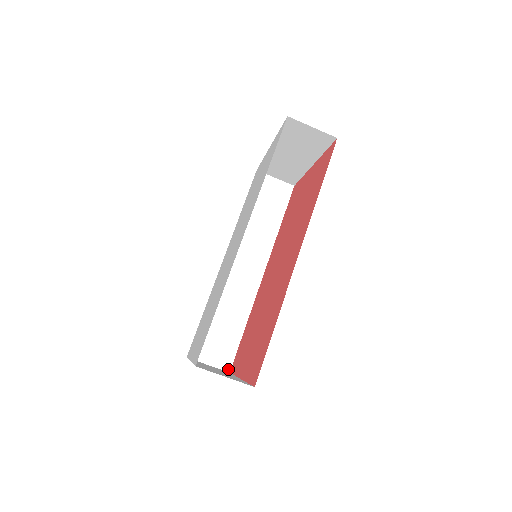
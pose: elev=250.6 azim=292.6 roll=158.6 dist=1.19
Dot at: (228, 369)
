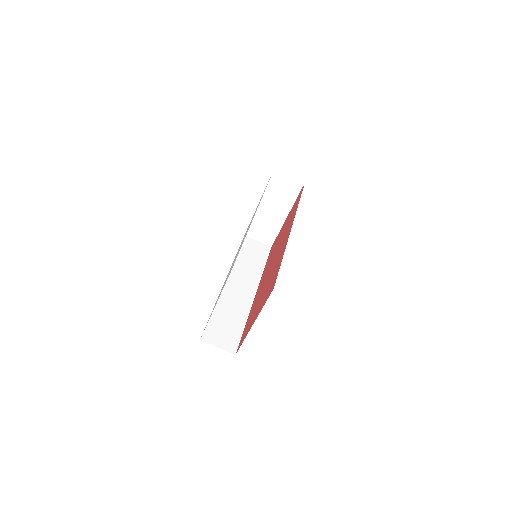
Dot at: (234, 352)
